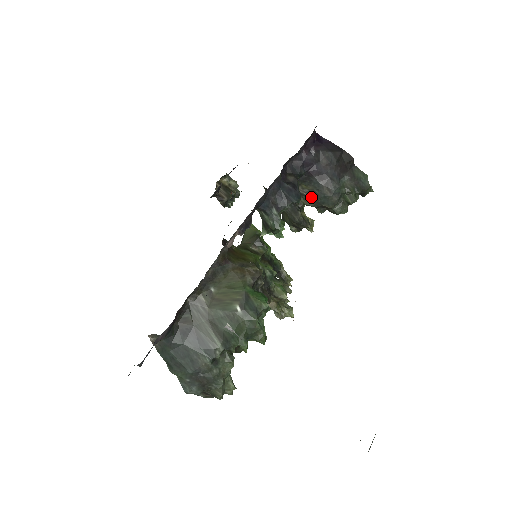
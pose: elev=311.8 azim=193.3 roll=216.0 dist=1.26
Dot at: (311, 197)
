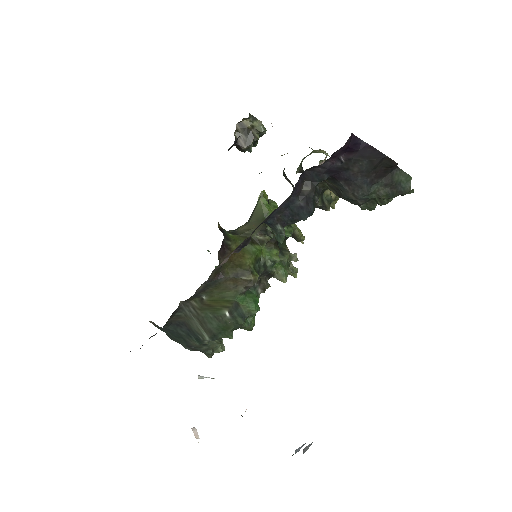
Dot at: (335, 190)
